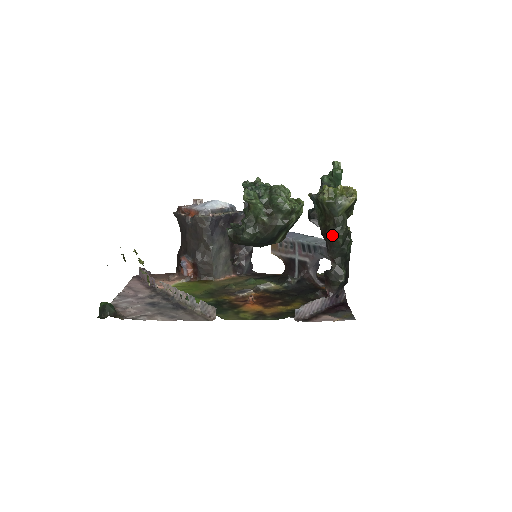
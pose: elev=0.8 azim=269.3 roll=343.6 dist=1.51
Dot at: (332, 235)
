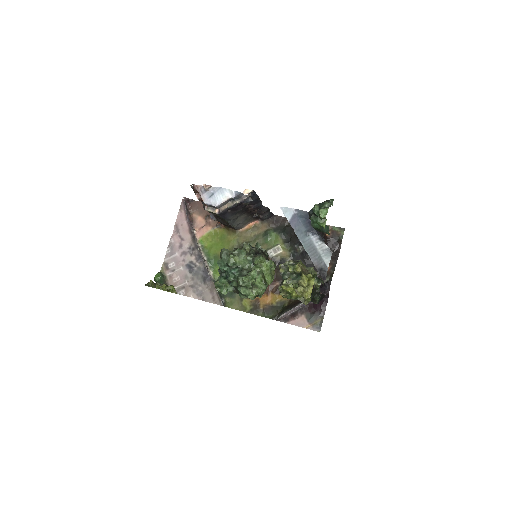
Dot at: occluded
